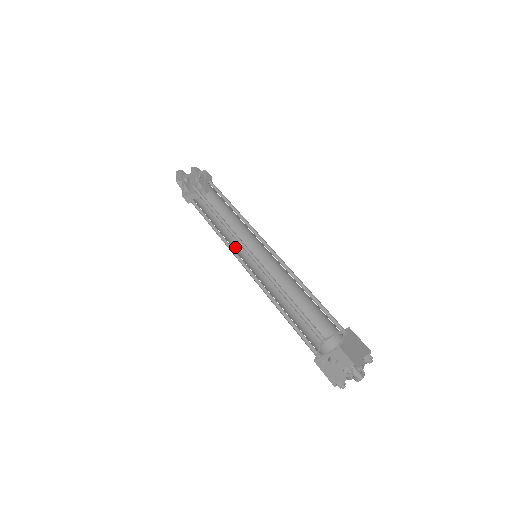
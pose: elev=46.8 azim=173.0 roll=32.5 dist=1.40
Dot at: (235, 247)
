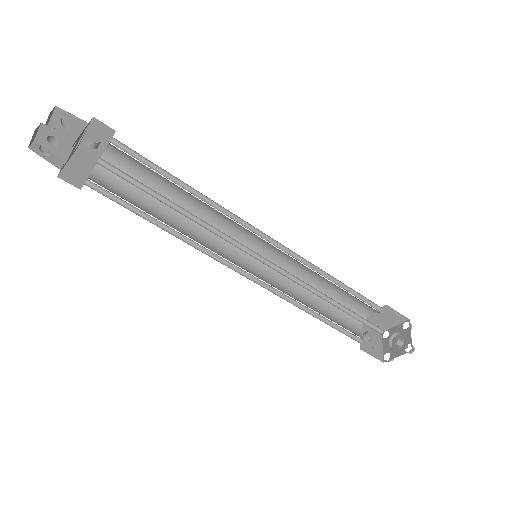
Dot at: (210, 248)
